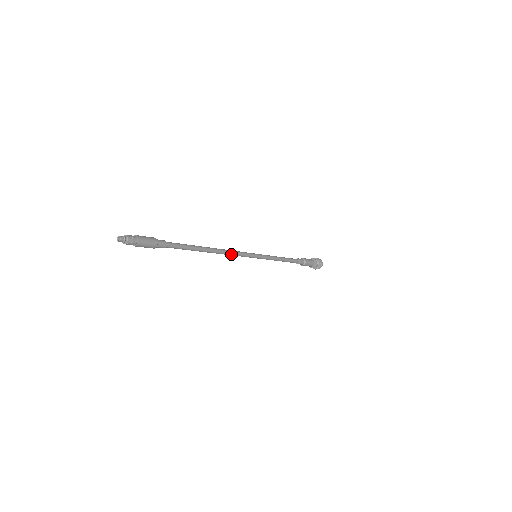
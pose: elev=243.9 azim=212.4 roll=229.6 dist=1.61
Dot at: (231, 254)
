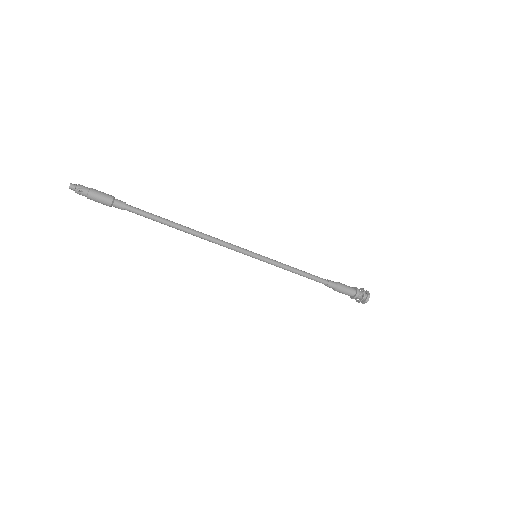
Dot at: (215, 243)
